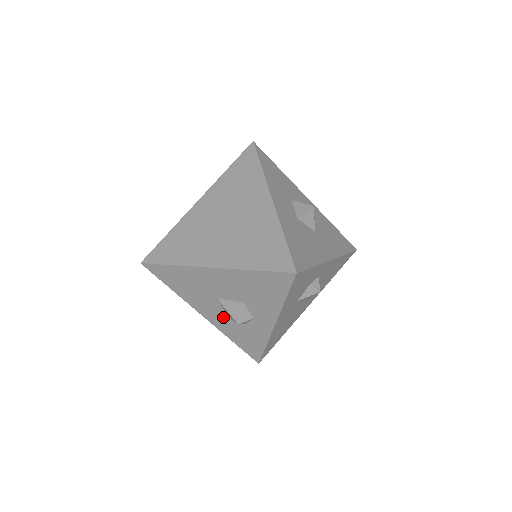
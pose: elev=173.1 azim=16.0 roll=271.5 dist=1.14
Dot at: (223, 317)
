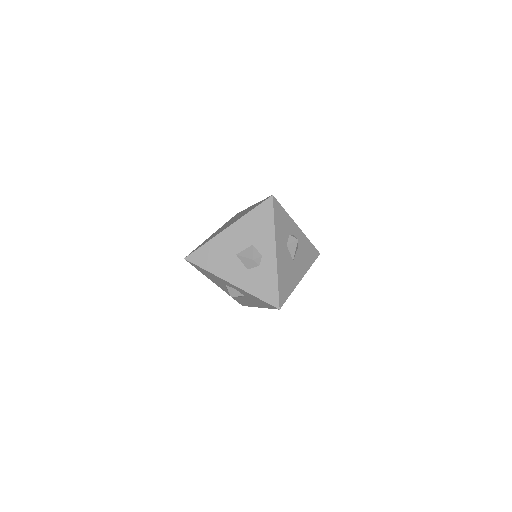
Dot at: (244, 272)
